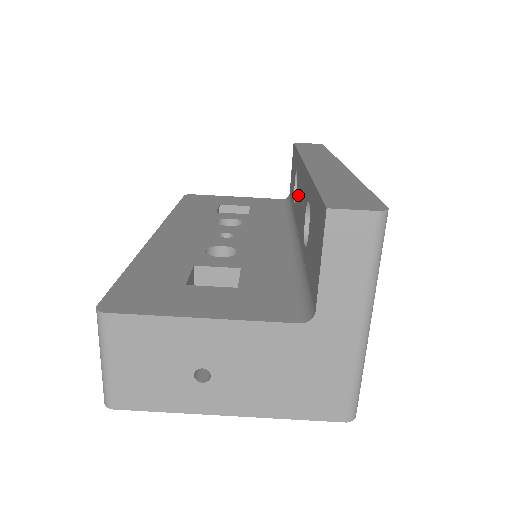
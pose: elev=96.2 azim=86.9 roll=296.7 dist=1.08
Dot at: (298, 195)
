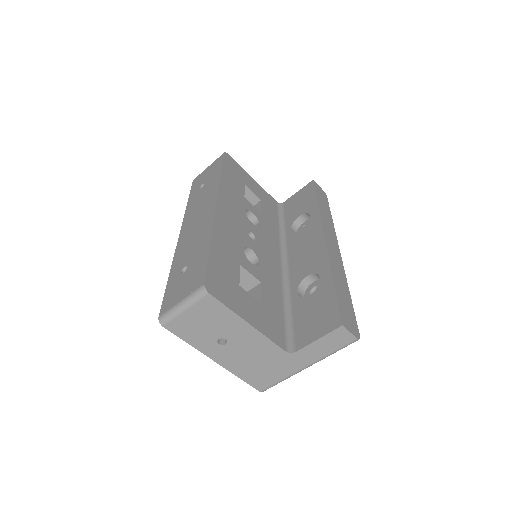
Dot at: (303, 239)
